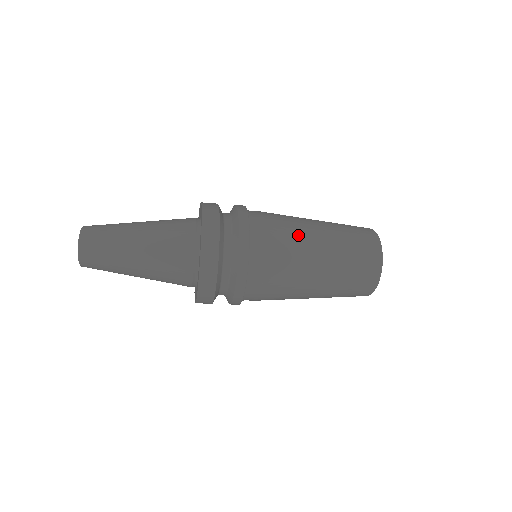
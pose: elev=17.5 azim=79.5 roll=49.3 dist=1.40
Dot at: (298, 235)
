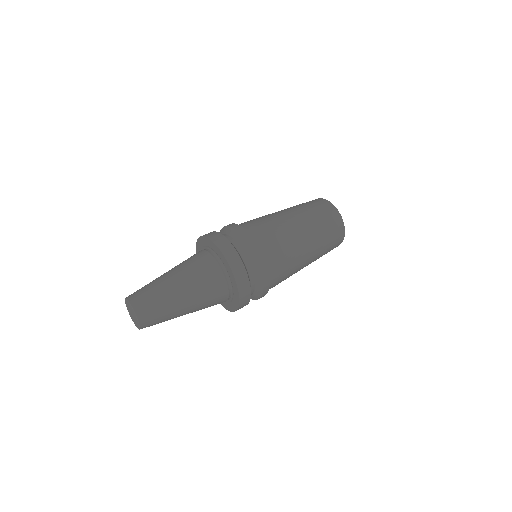
Dot at: (297, 255)
